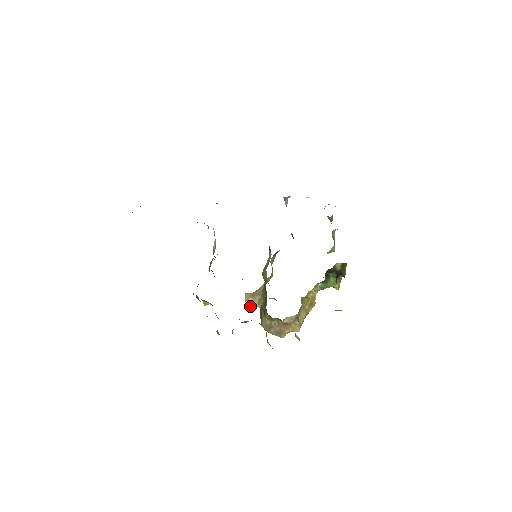
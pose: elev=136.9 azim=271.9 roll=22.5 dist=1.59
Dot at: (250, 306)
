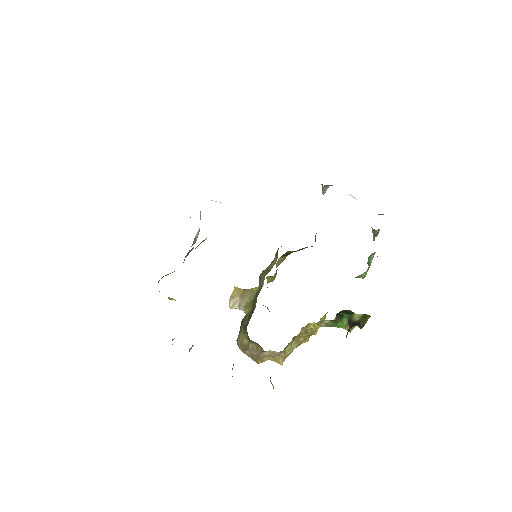
Dot at: (234, 306)
